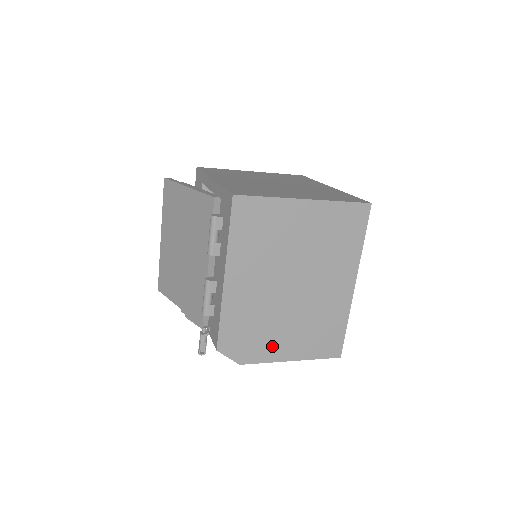
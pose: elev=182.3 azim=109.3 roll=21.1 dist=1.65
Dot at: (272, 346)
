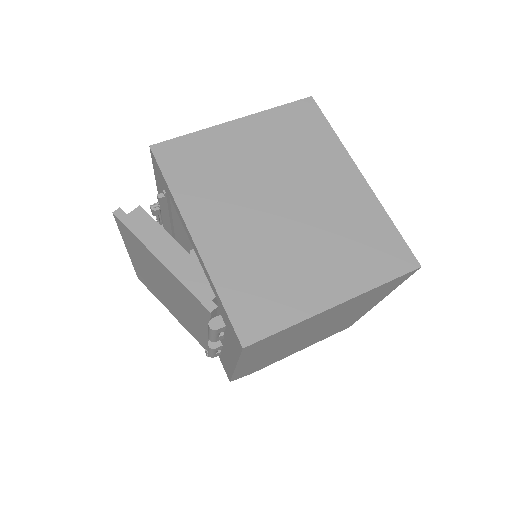
Dot at: (284, 356)
